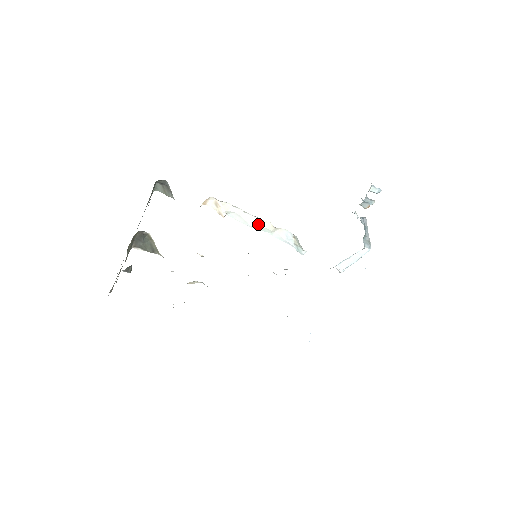
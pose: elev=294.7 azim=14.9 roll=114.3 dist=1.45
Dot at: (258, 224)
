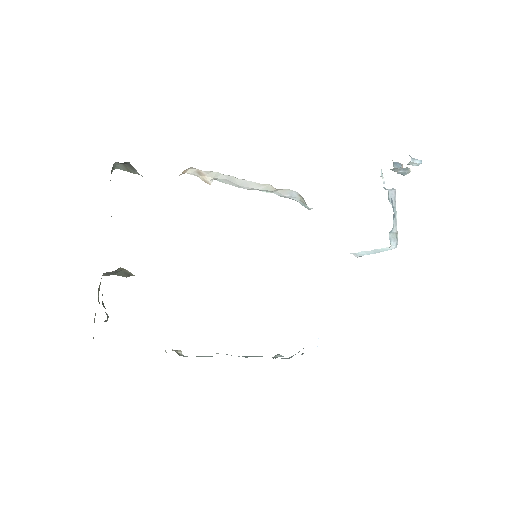
Dot at: (255, 187)
